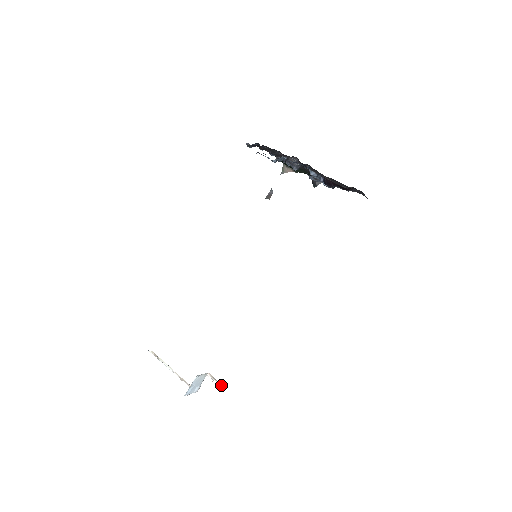
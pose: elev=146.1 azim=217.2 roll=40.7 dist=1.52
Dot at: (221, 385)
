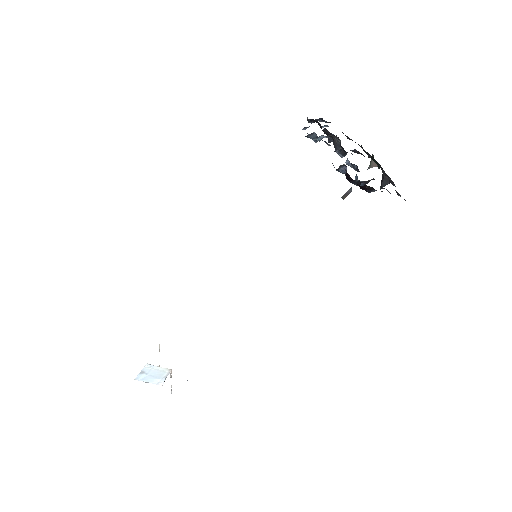
Dot at: occluded
